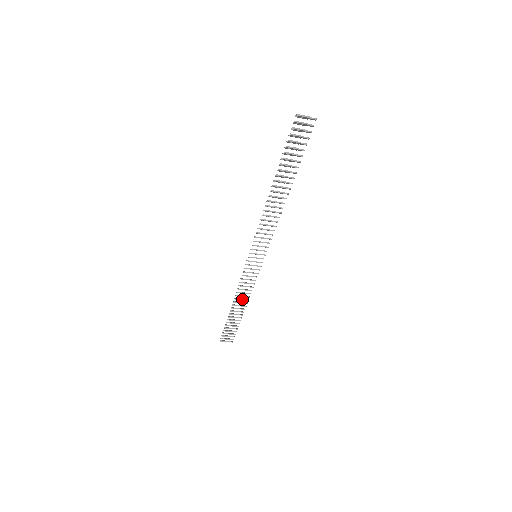
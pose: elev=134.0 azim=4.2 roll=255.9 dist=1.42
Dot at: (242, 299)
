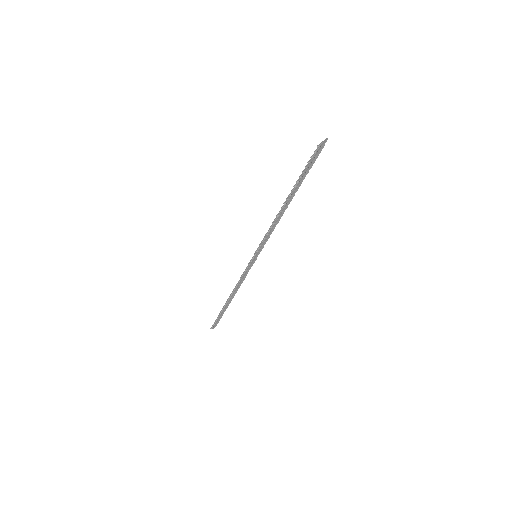
Dot at: (237, 290)
